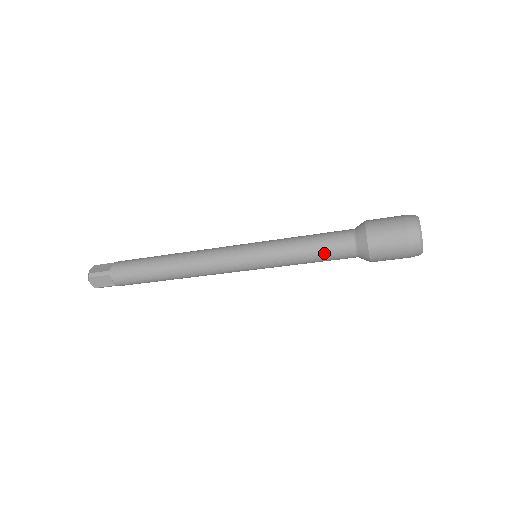
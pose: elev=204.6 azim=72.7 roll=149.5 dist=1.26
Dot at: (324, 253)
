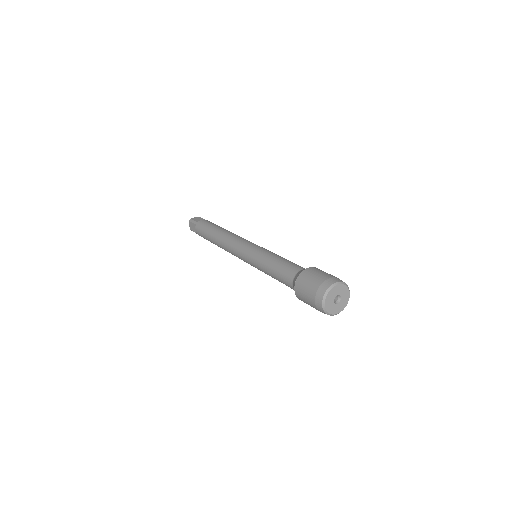
Dot at: (278, 274)
